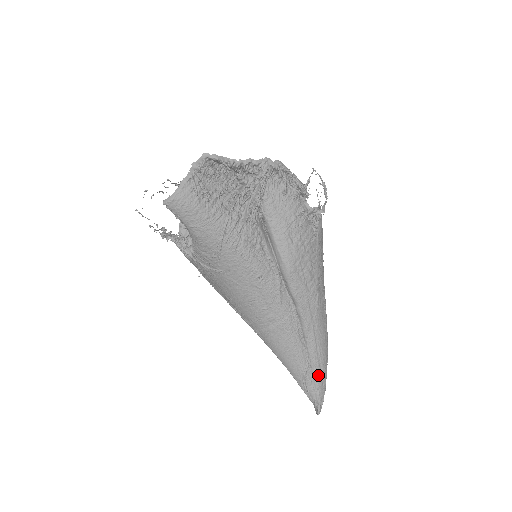
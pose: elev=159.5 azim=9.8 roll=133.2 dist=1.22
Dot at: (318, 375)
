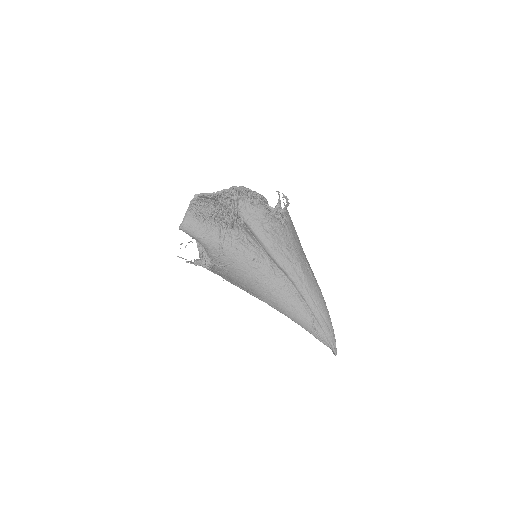
Dot at: (323, 323)
